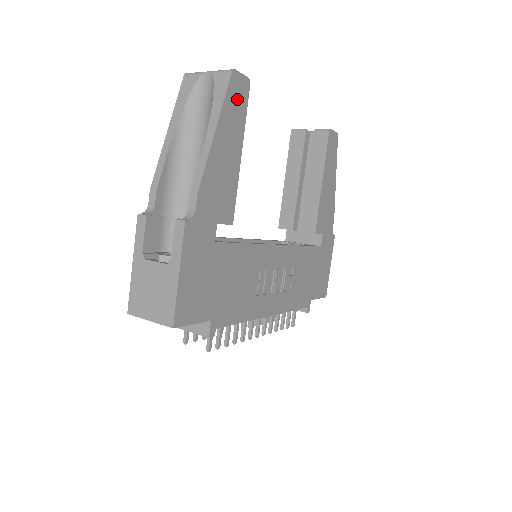
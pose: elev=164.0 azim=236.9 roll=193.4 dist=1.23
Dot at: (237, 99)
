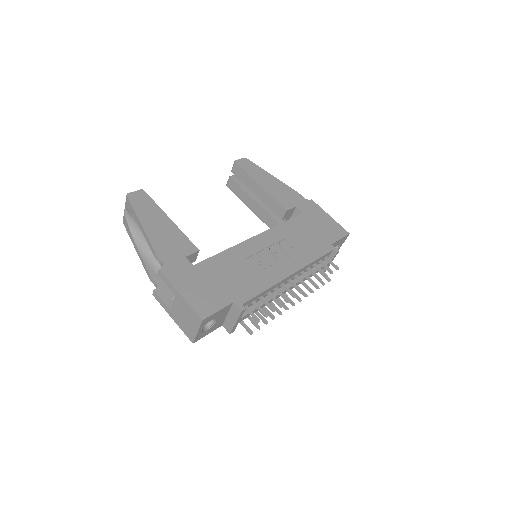
Dot at: (142, 202)
